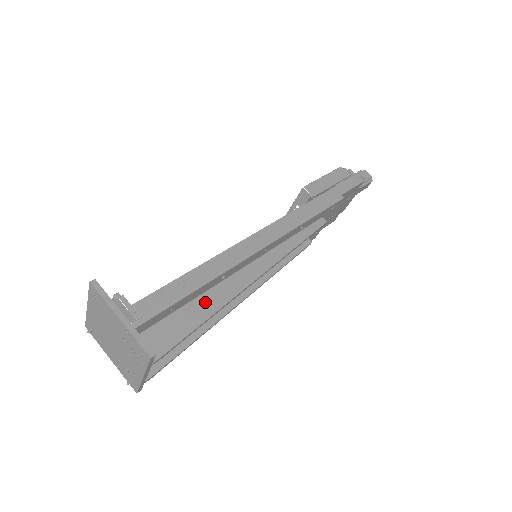
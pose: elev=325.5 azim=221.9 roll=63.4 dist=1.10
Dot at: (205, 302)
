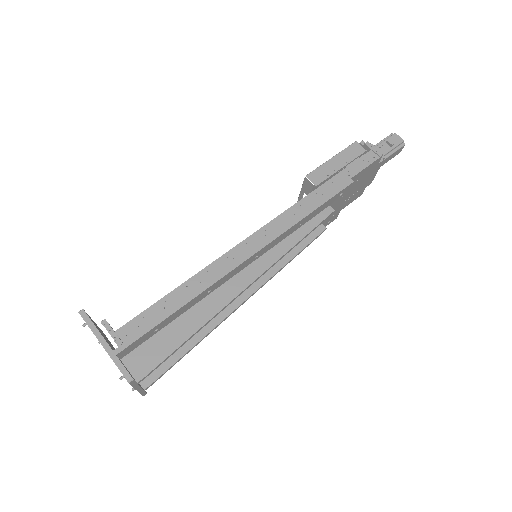
Dot at: (191, 318)
